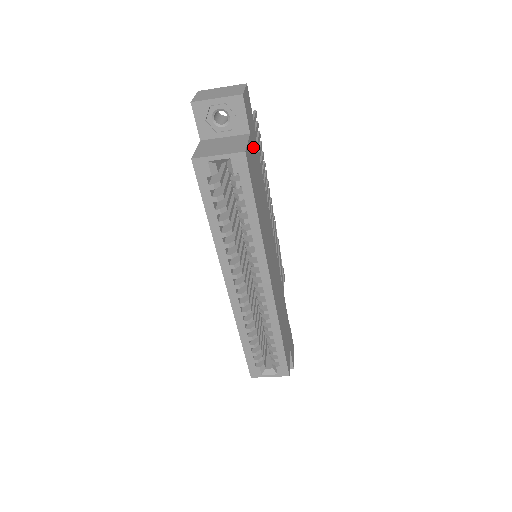
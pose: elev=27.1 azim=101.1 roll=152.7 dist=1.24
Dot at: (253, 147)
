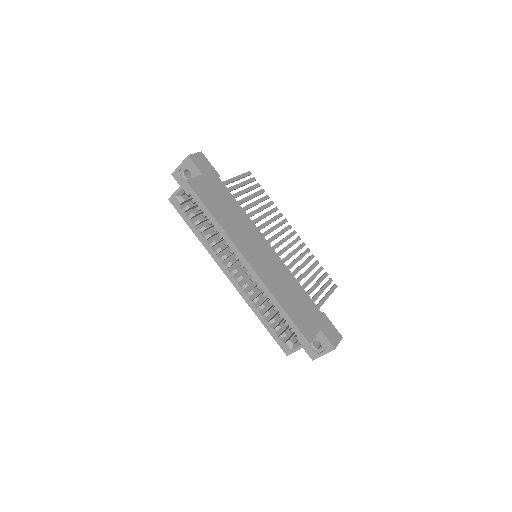
Dot at: (210, 181)
